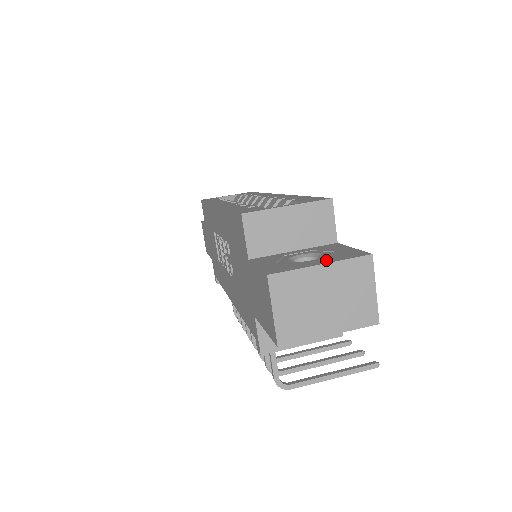
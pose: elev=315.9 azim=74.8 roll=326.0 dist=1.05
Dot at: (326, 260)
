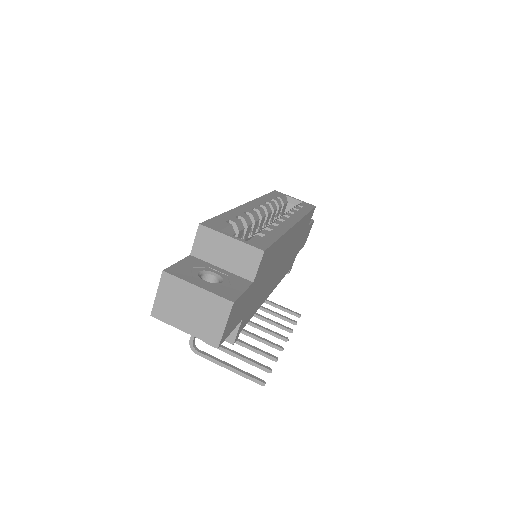
Dot at: (207, 286)
